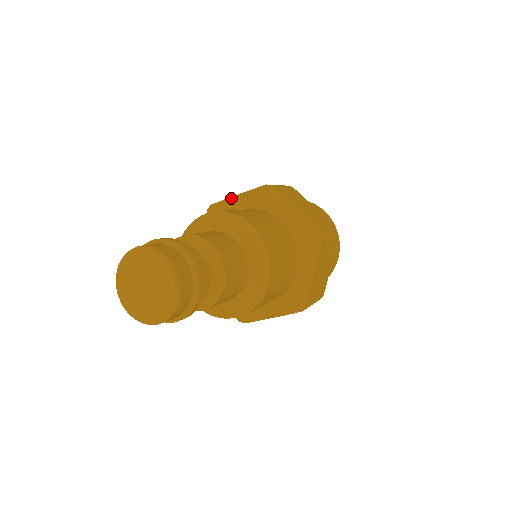
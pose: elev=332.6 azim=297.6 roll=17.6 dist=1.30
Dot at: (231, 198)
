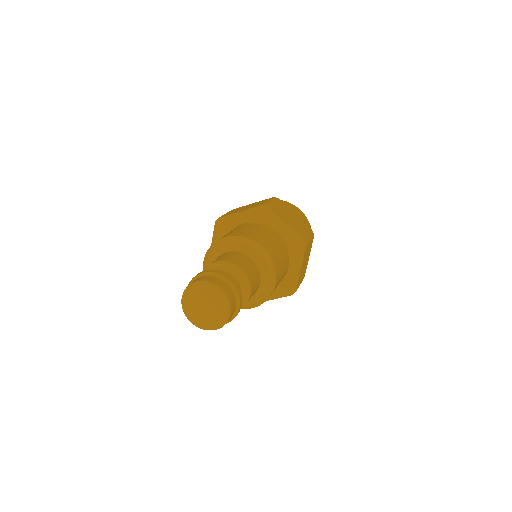
Dot at: (235, 214)
